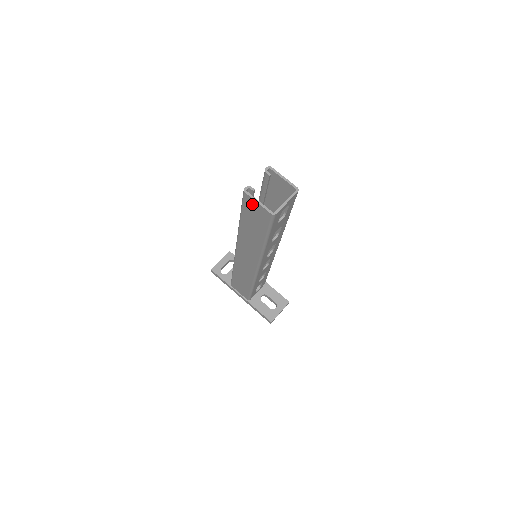
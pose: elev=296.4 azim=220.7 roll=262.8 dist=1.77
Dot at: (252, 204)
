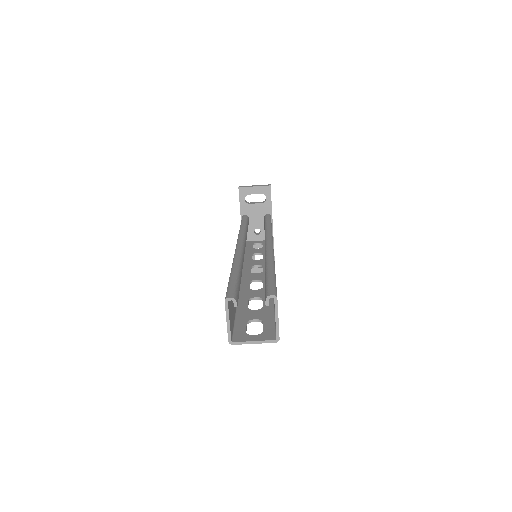
Dot at: occluded
